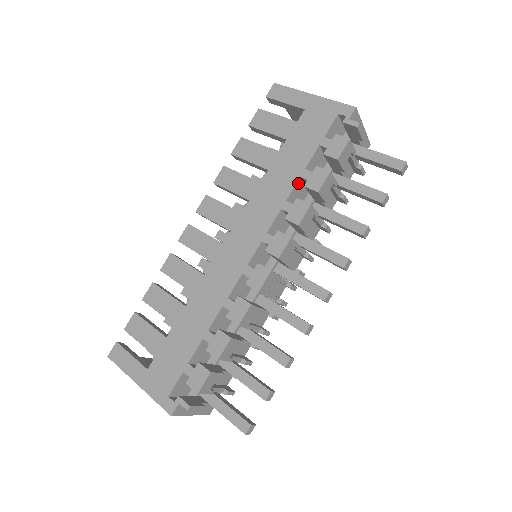
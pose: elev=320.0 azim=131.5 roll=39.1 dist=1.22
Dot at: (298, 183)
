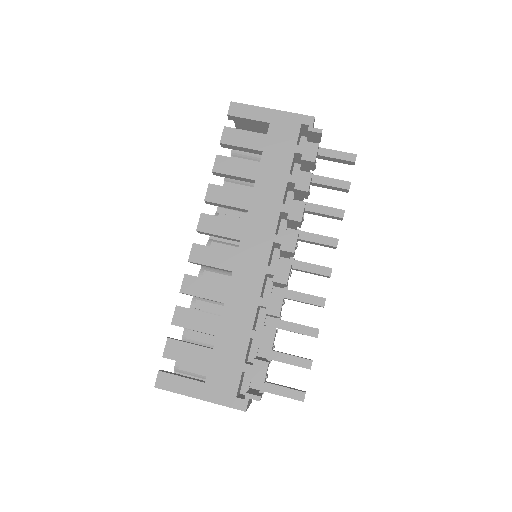
Dot at: (286, 187)
